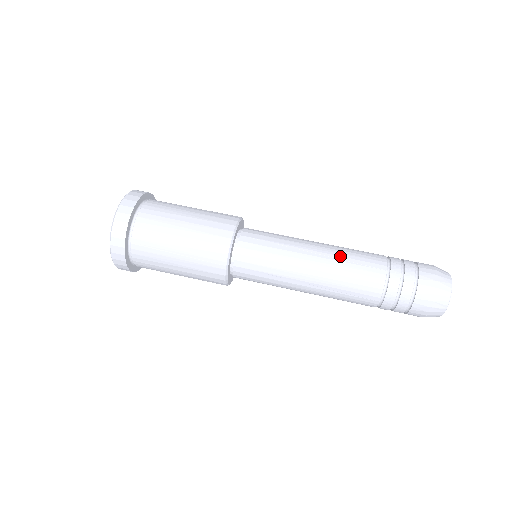
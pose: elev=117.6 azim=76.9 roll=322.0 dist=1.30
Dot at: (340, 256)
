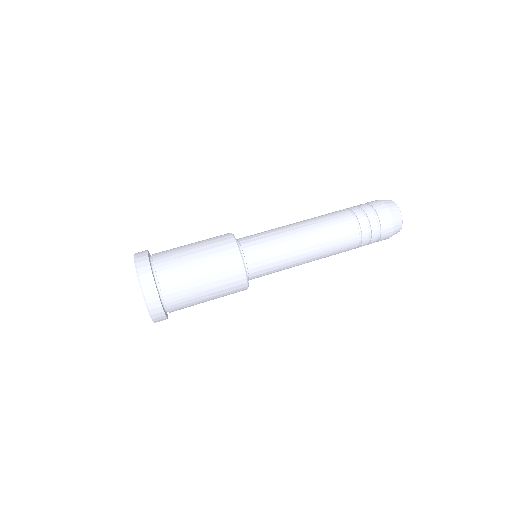
Dot at: (325, 243)
